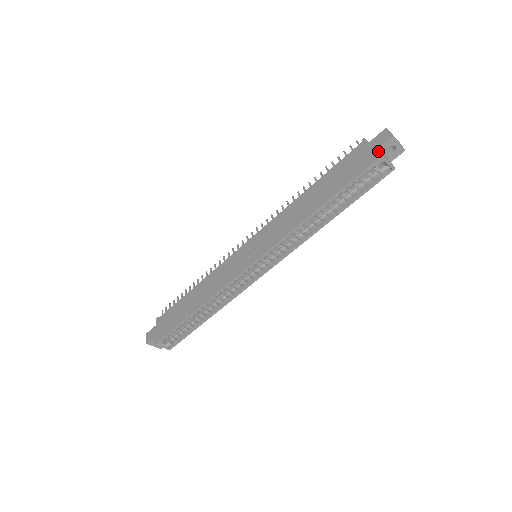
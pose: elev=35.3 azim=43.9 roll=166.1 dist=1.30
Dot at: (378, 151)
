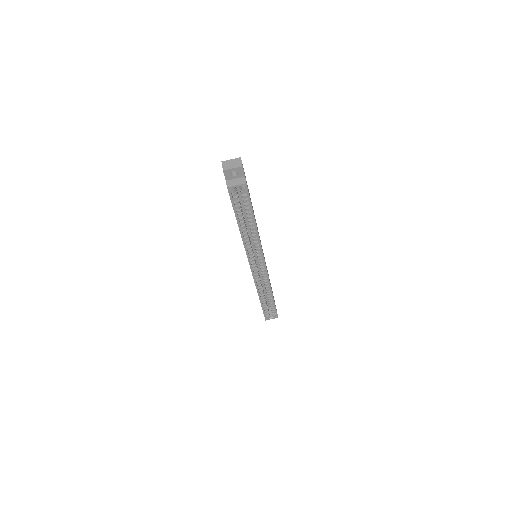
Dot at: (226, 184)
